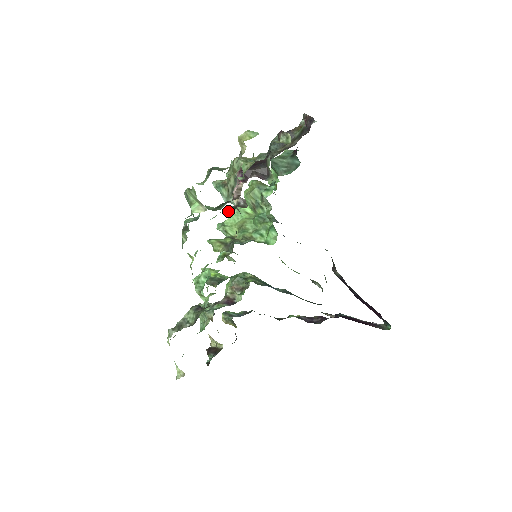
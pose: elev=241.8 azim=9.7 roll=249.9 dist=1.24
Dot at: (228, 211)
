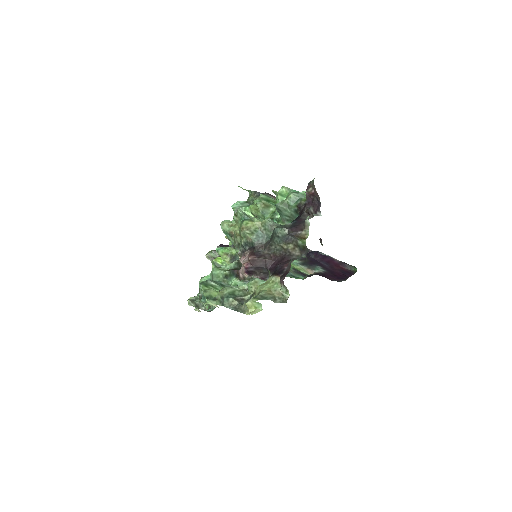
Dot at: occluded
